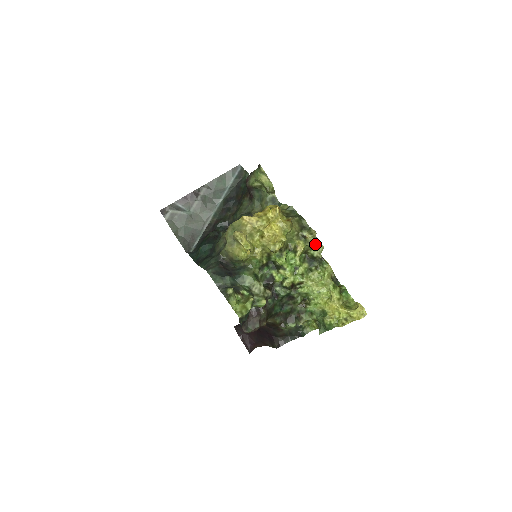
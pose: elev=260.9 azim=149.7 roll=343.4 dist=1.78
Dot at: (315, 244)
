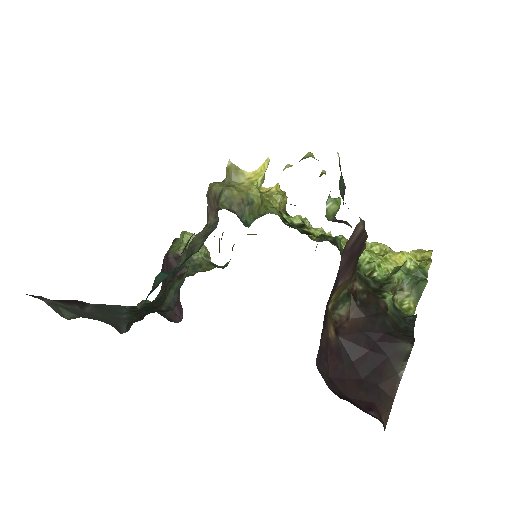
Dot at: occluded
